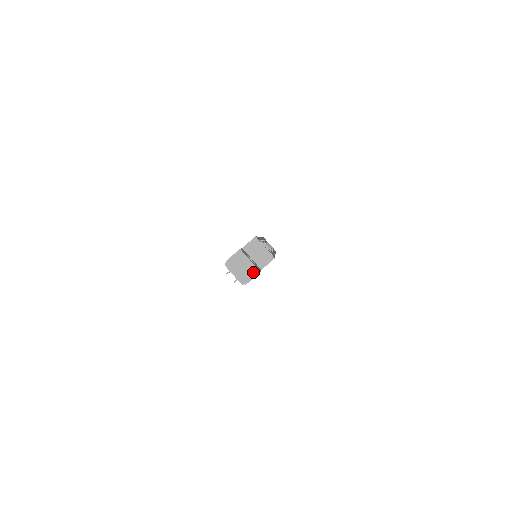
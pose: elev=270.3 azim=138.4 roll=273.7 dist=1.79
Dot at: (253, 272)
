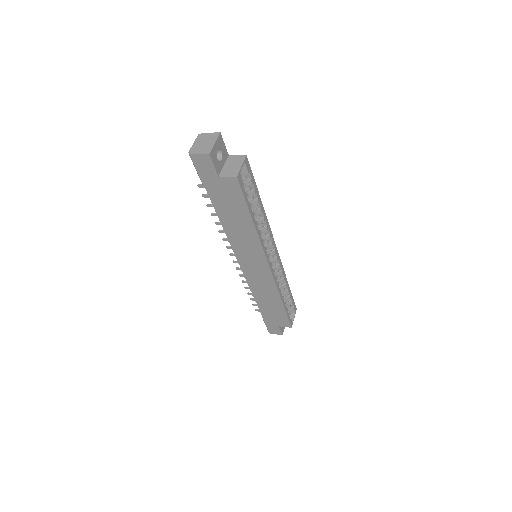
Dot at: (205, 151)
